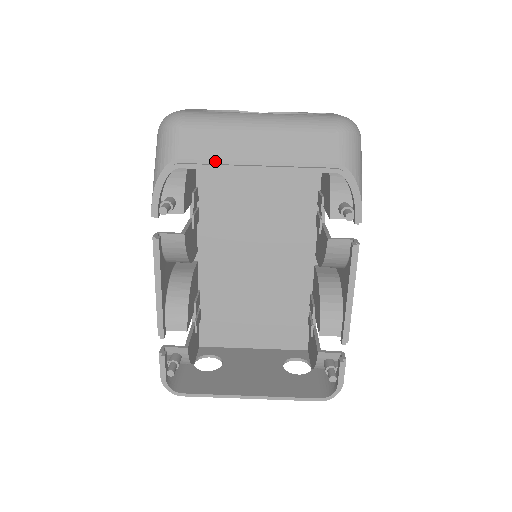
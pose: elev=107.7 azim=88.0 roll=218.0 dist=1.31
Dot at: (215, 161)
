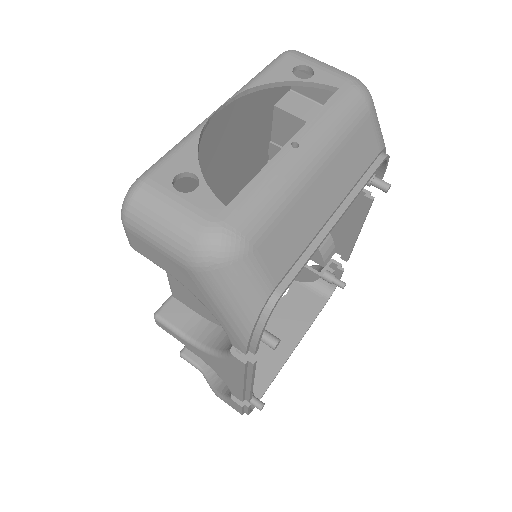
Dot at: (303, 251)
